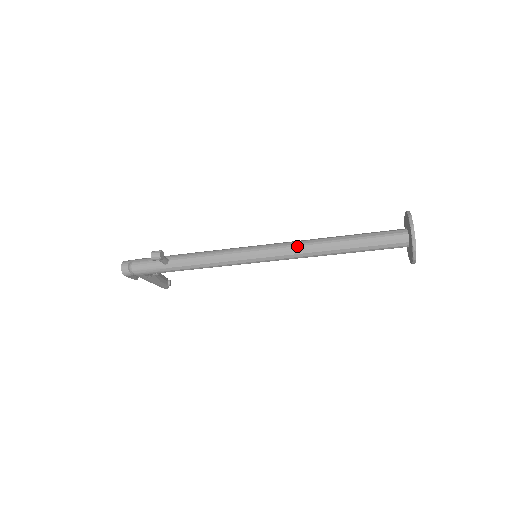
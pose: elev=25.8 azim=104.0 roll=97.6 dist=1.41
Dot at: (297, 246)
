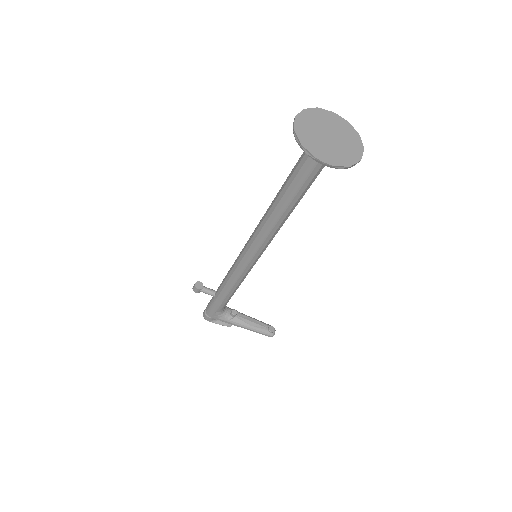
Dot at: (259, 223)
